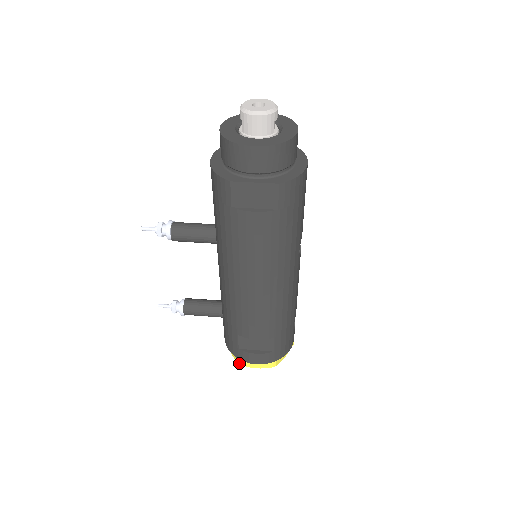
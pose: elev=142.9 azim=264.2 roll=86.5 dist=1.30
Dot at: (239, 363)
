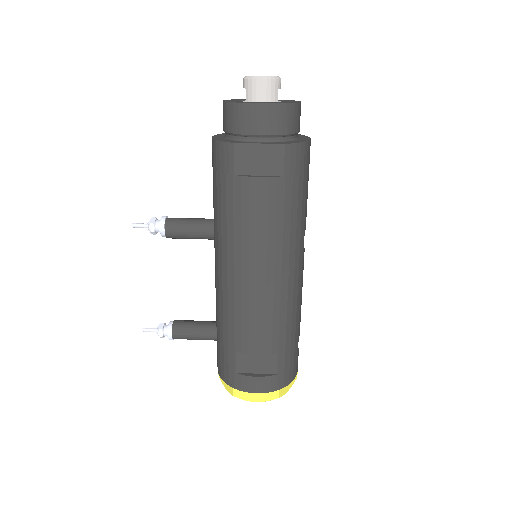
Dot at: (235, 395)
